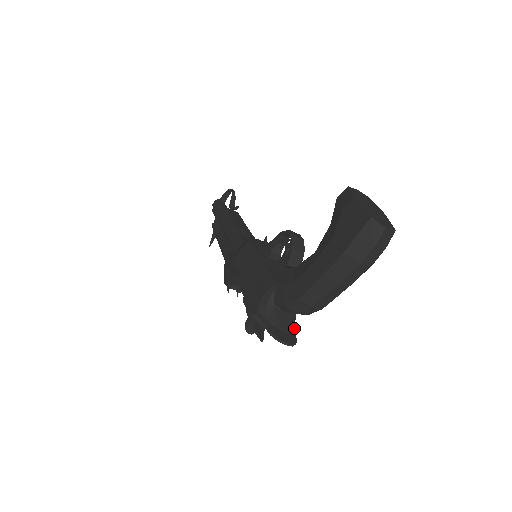
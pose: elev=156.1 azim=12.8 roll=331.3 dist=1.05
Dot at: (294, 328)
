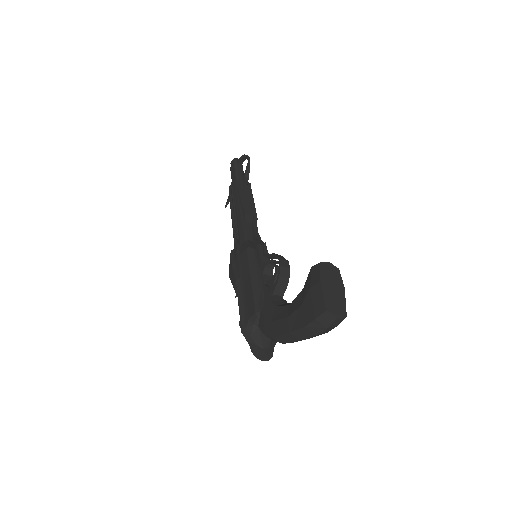
Dot at: occluded
